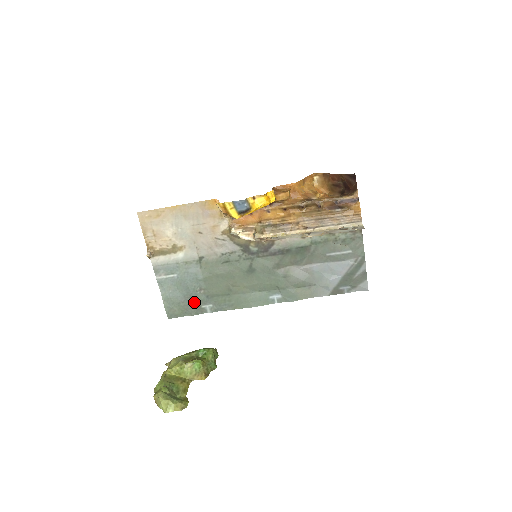
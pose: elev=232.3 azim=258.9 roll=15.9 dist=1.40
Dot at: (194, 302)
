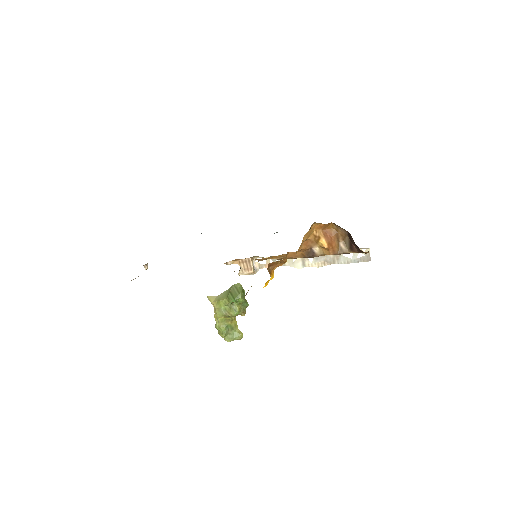
Dot at: occluded
